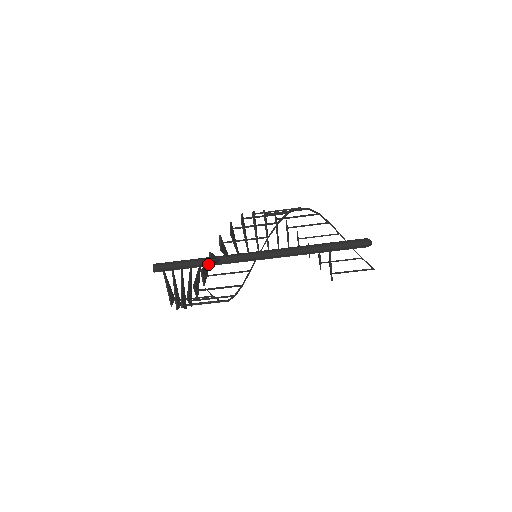
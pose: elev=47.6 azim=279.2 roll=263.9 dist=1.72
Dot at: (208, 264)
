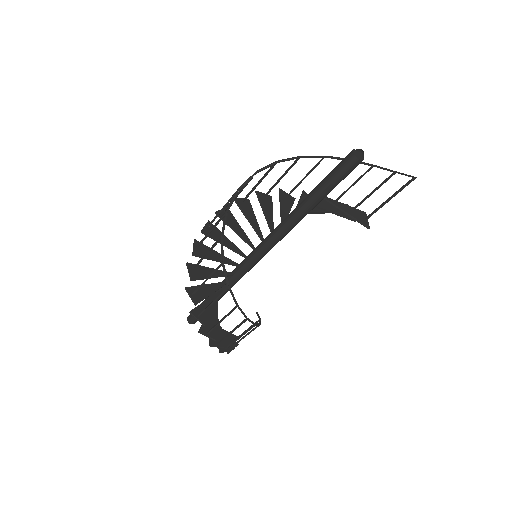
Dot at: (215, 294)
